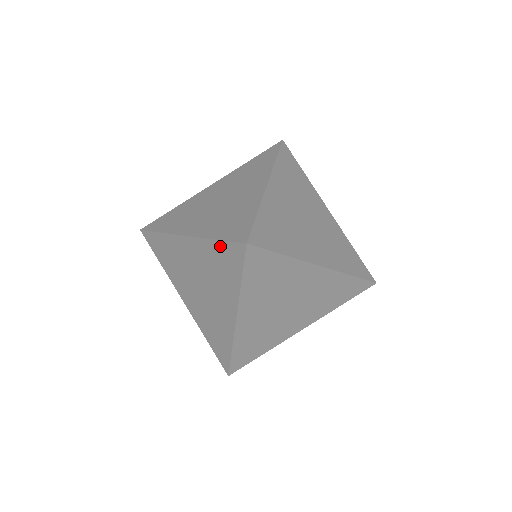
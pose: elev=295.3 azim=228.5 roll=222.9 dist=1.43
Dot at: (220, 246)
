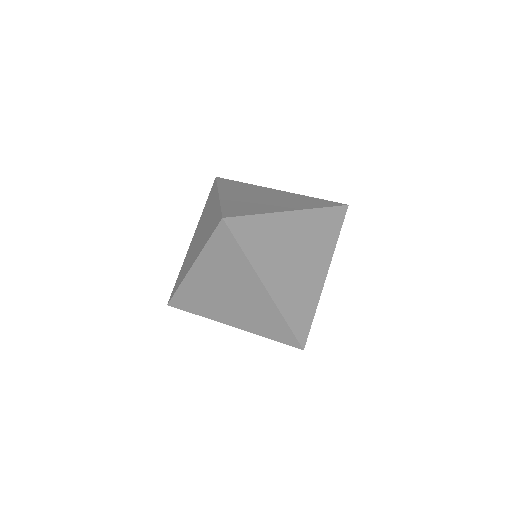
Dot at: (218, 212)
